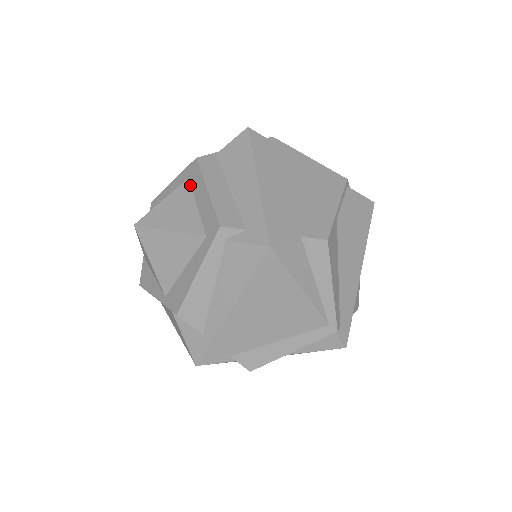
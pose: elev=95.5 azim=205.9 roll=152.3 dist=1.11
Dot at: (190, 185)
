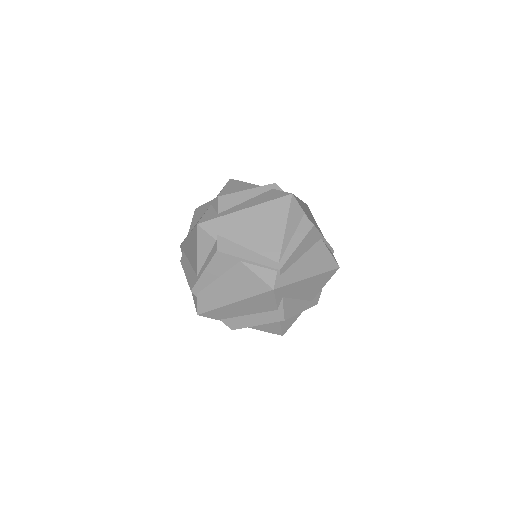
Dot at: occluded
